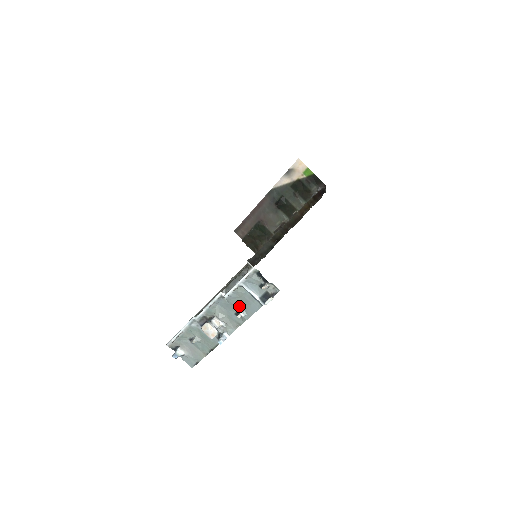
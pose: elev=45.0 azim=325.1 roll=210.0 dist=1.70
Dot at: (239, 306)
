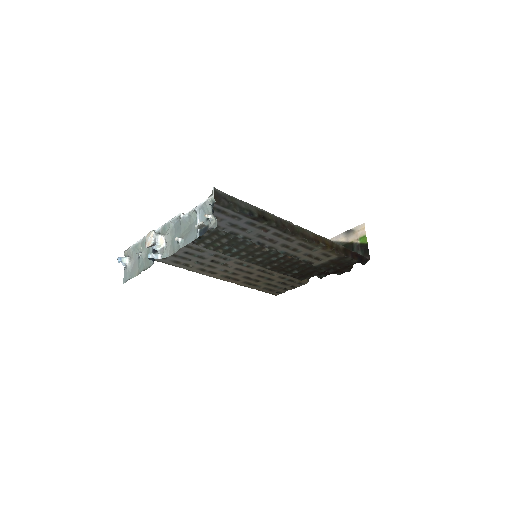
Dot at: (184, 232)
